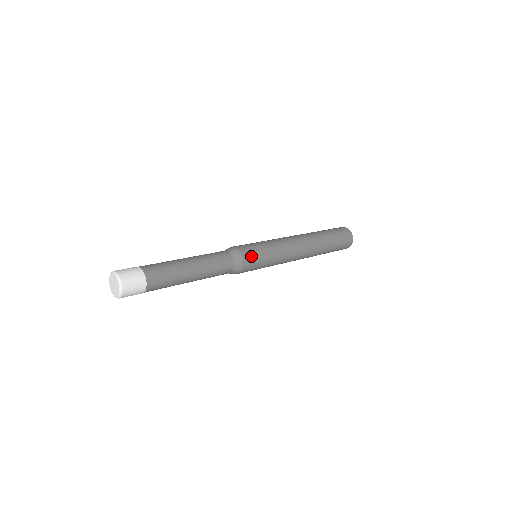
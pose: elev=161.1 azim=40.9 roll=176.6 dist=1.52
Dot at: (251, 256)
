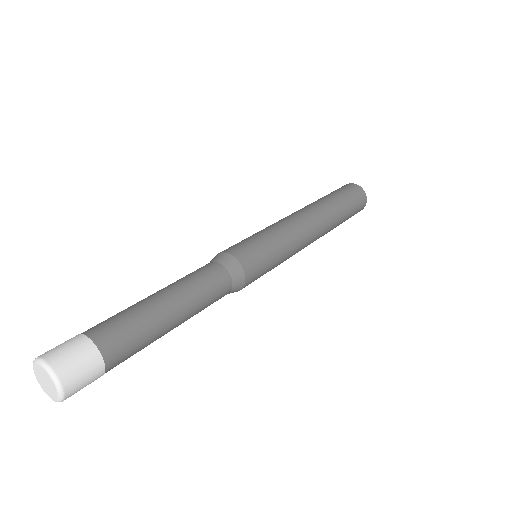
Dot at: (253, 260)
